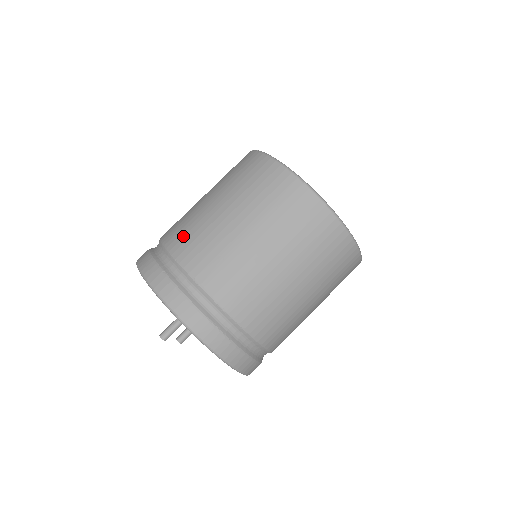
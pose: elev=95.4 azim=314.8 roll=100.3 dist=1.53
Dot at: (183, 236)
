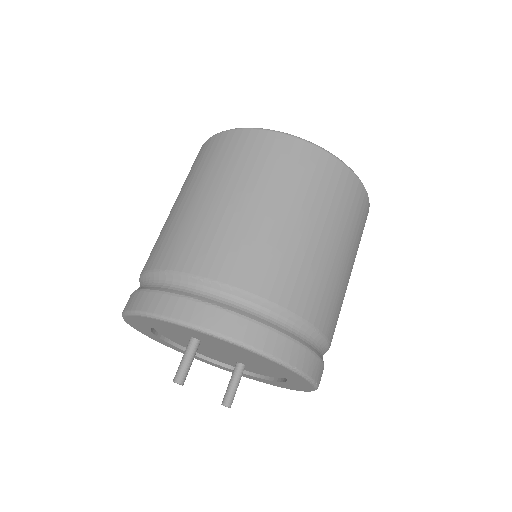
Dot at: occluded
